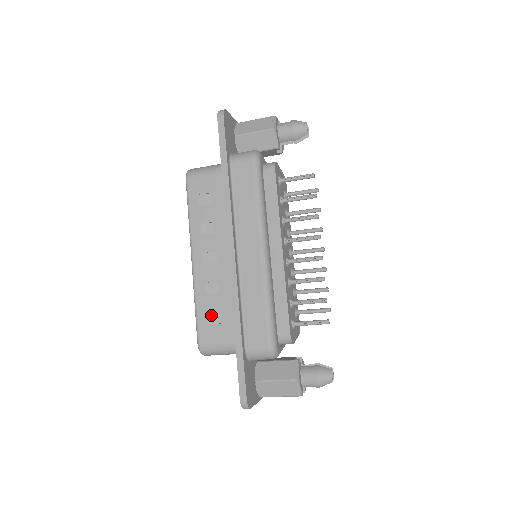
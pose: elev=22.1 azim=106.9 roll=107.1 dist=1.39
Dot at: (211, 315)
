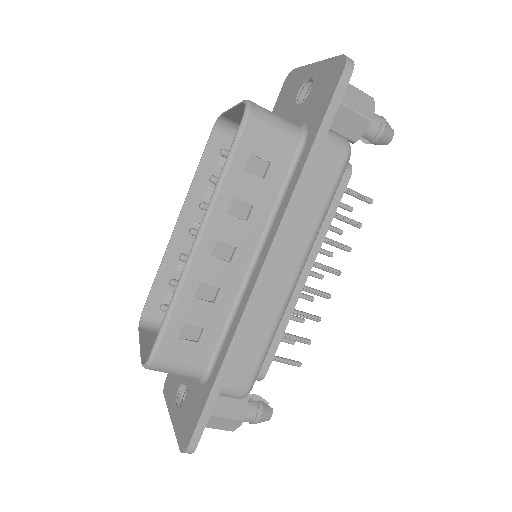
Dot at: (188, 327)
